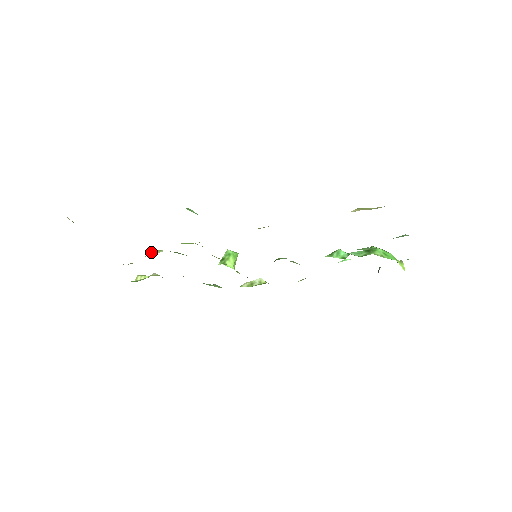
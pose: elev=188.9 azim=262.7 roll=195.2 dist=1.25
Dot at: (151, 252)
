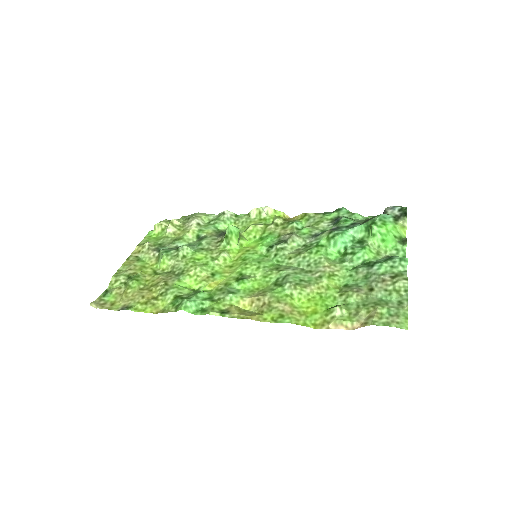
Dot at: (162, 260)
